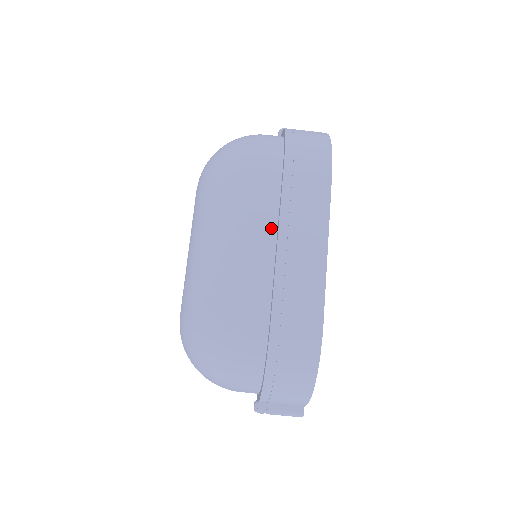
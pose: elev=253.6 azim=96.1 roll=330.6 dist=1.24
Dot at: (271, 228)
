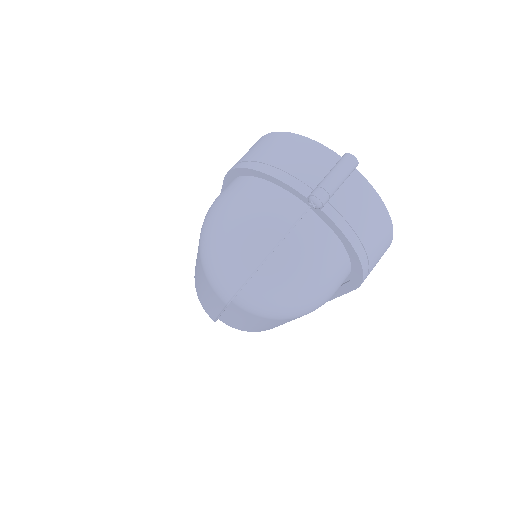
Dot at: occluded
